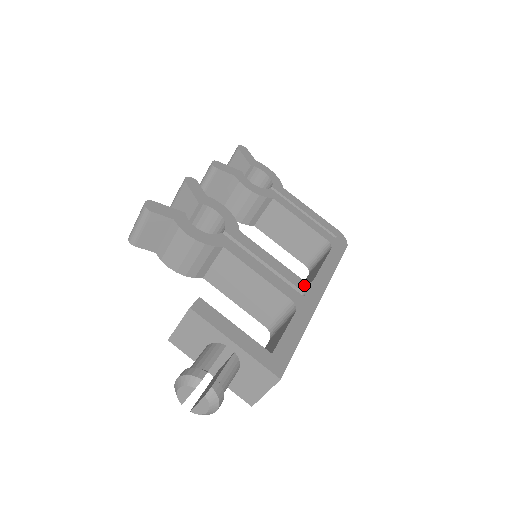
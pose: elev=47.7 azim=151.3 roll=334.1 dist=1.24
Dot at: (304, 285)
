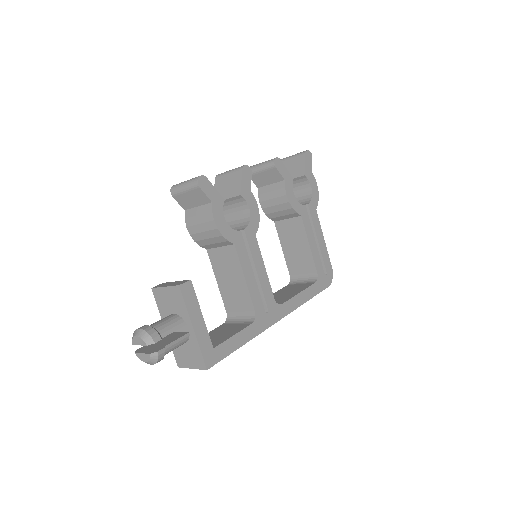
Dot at: (273, 305)
